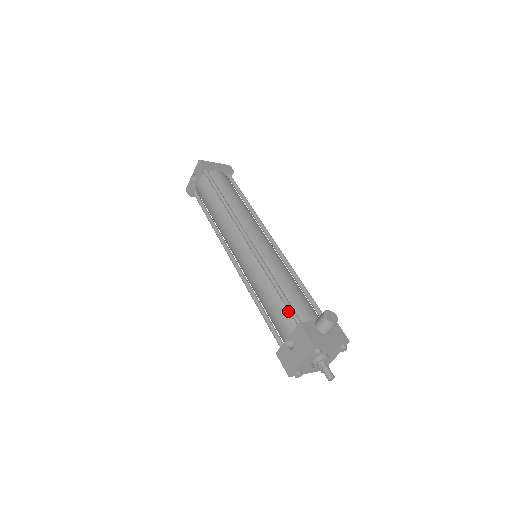
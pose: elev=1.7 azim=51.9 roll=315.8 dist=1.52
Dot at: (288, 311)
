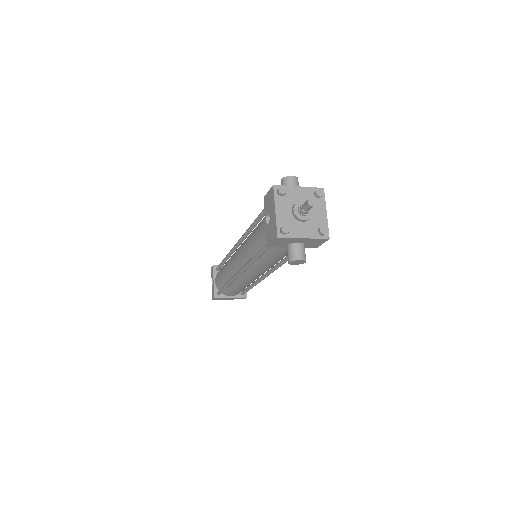
Dot at: (264, 217)
